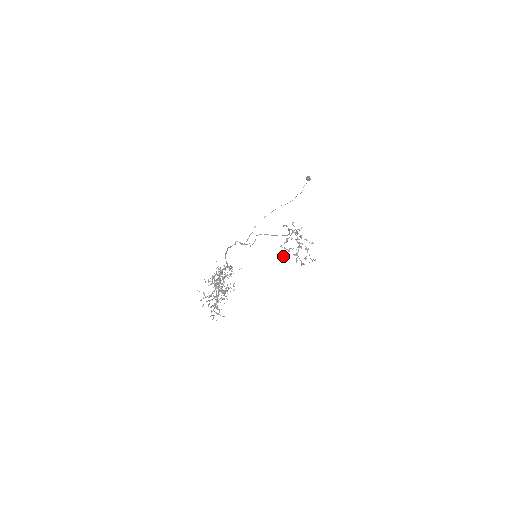
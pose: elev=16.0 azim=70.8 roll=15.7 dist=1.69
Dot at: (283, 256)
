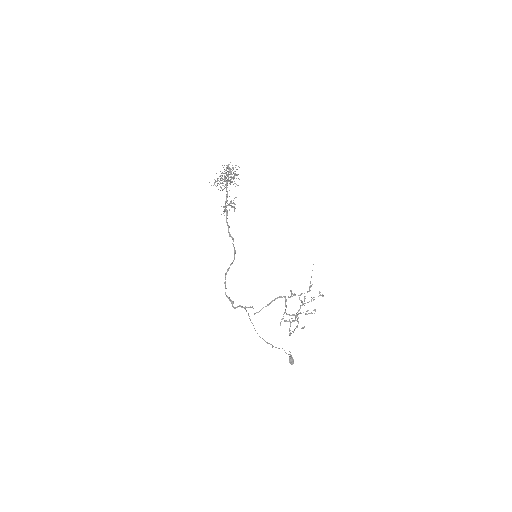
Dot at: (288, 297)
